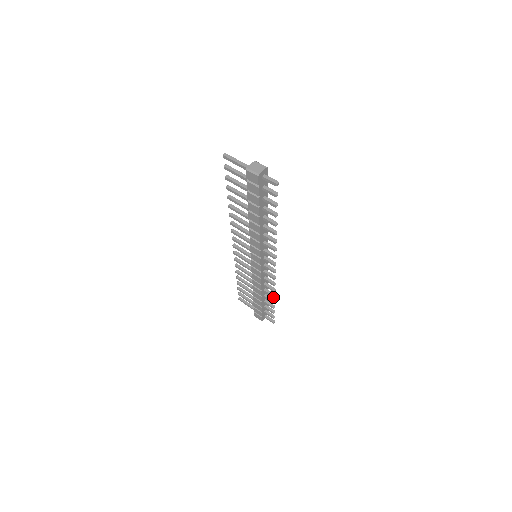
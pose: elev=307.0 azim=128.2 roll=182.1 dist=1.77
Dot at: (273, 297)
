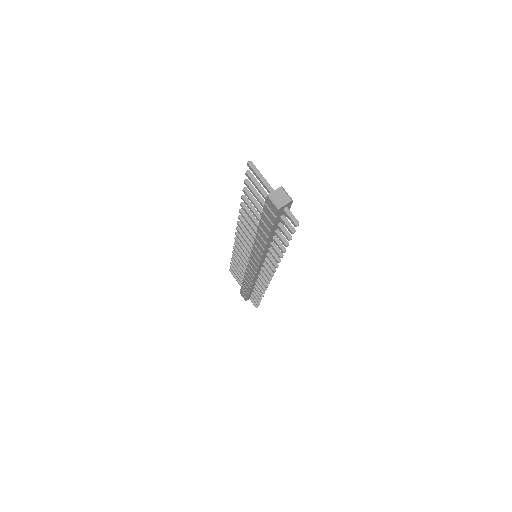
Dot at: (262, 293)
